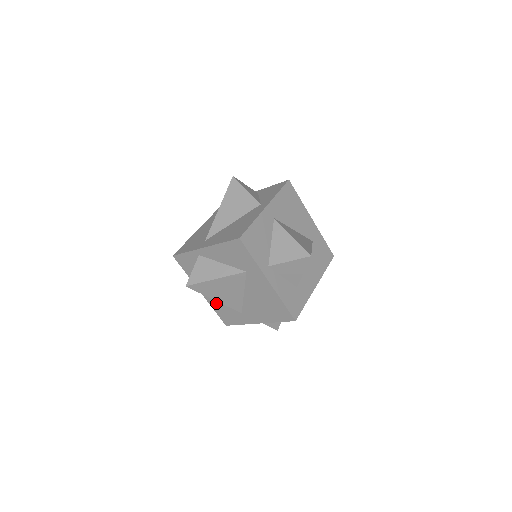
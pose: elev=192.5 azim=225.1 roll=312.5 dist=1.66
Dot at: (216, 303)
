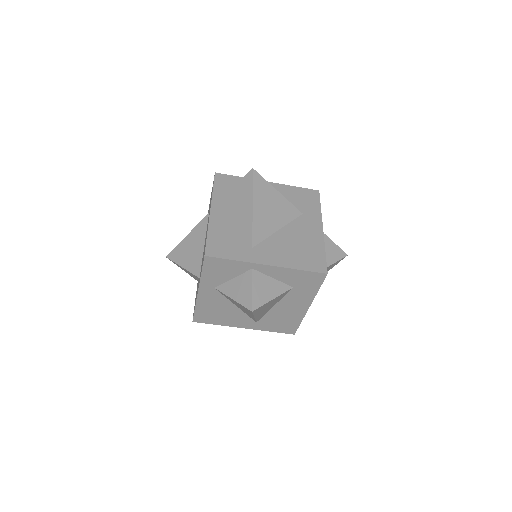
Dot at: (222, 227)
